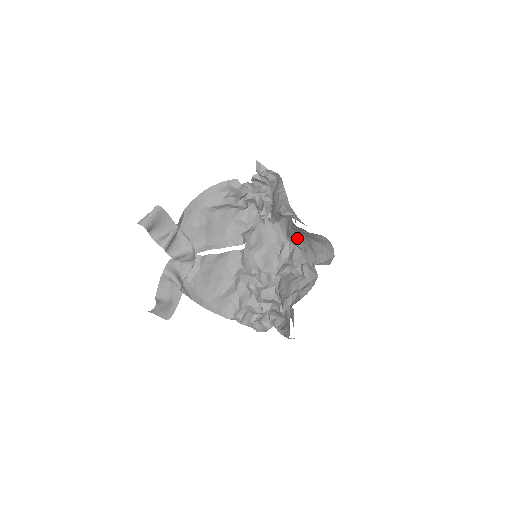
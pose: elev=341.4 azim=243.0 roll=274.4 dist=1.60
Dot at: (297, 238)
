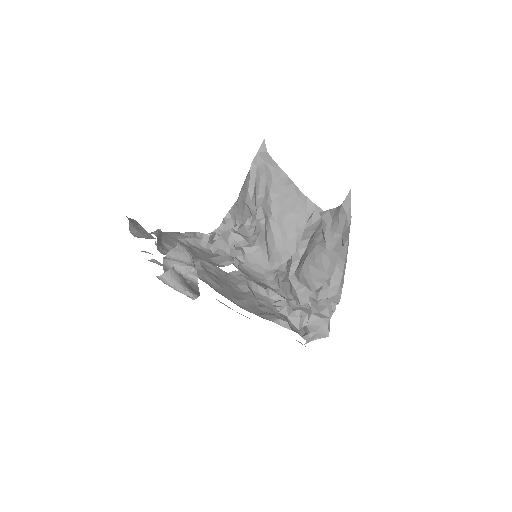
Dot at: (282, 233)
